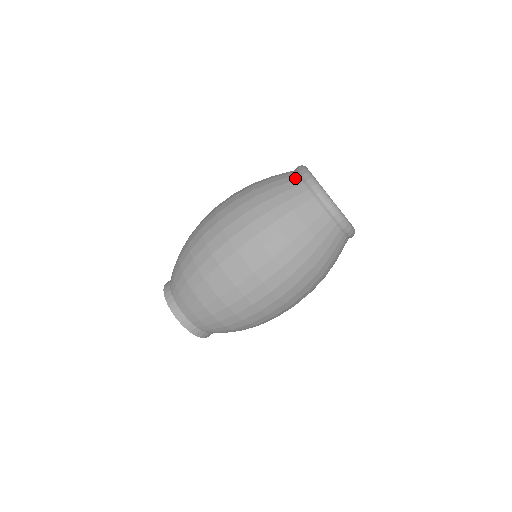
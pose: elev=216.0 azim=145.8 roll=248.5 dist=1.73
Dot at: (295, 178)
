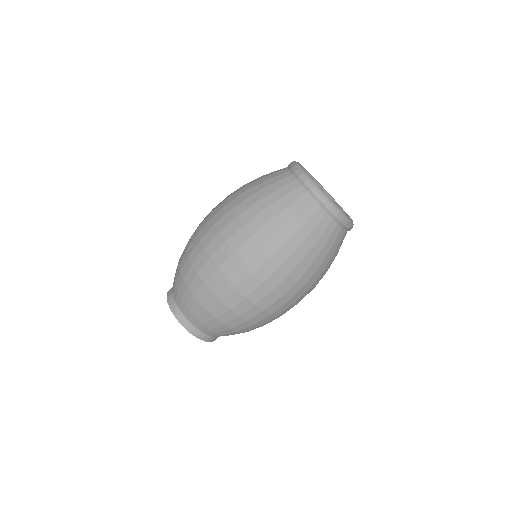
Dot at: (288, 175)
